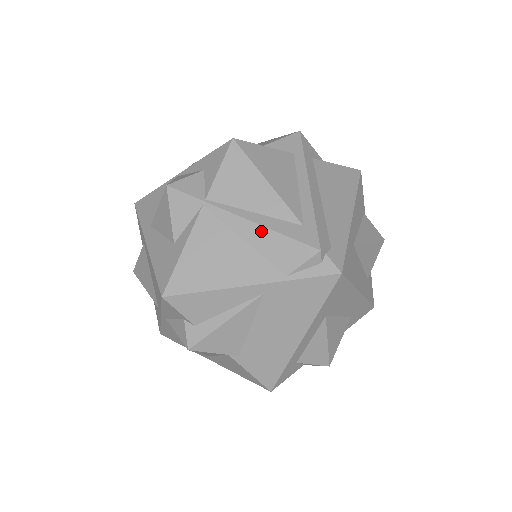
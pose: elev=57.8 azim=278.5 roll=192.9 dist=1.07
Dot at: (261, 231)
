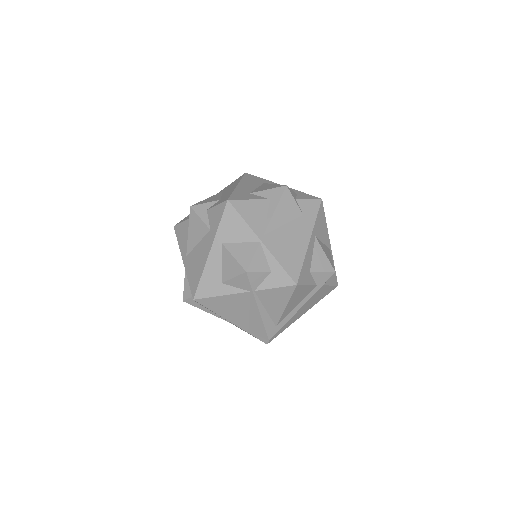
Dot at: (259, 318)
